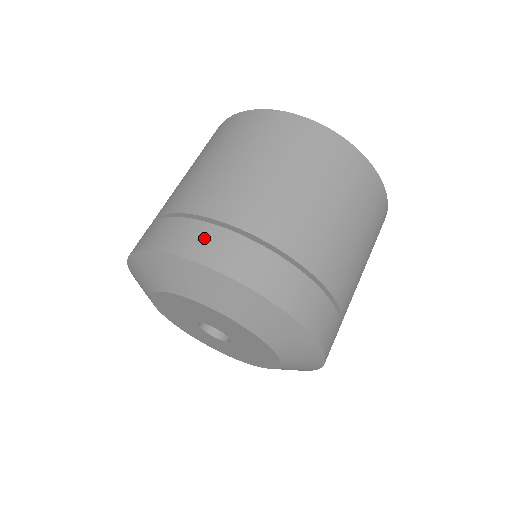
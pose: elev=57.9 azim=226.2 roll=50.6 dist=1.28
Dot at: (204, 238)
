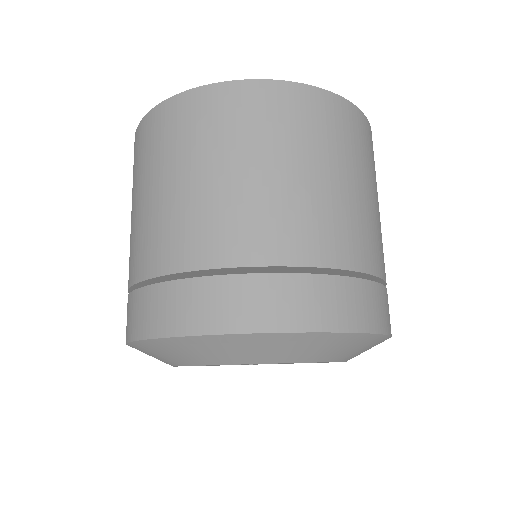
Dot at: (210, 299)
